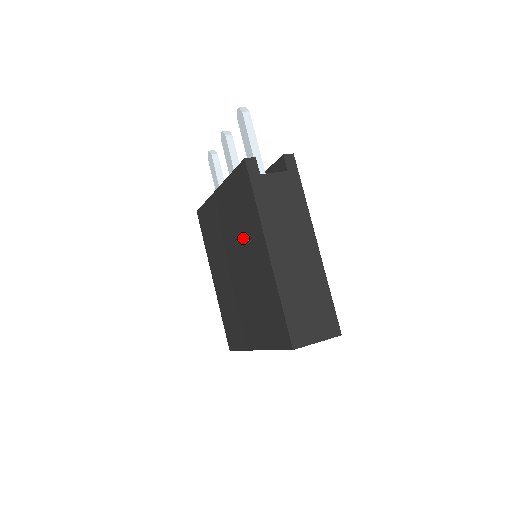
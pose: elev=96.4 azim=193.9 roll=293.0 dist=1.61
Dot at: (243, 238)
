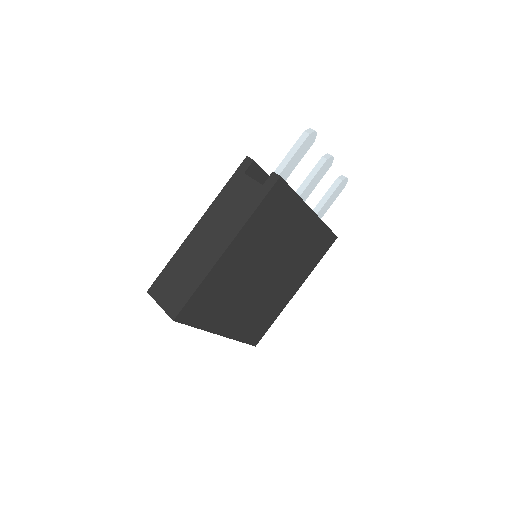
Dot at: occluded
